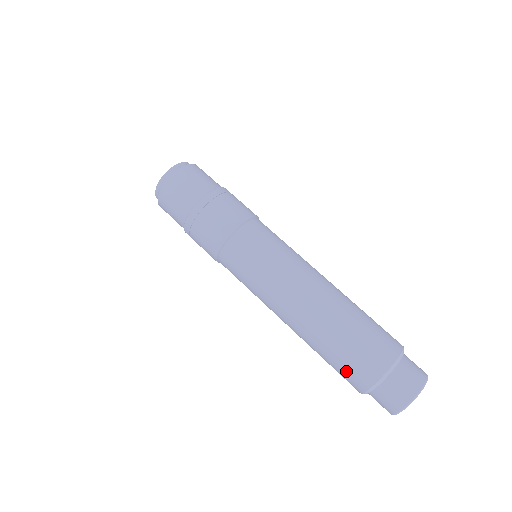
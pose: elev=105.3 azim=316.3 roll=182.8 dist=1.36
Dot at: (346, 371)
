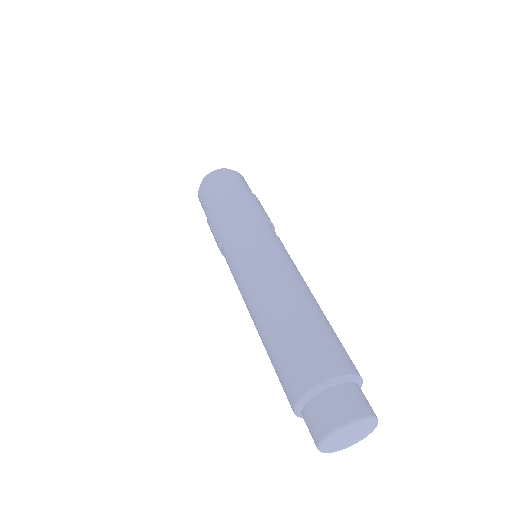
Dot at: (281, 380)
